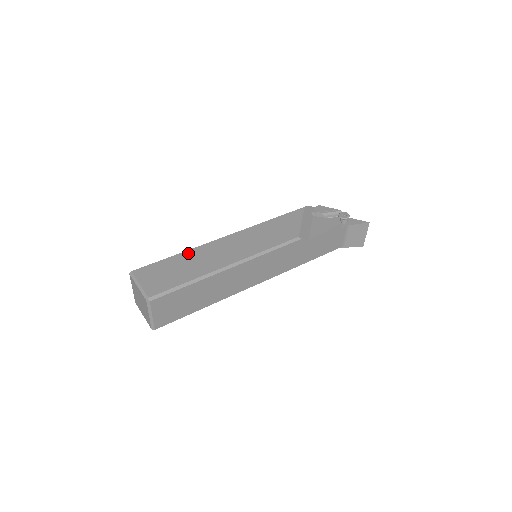
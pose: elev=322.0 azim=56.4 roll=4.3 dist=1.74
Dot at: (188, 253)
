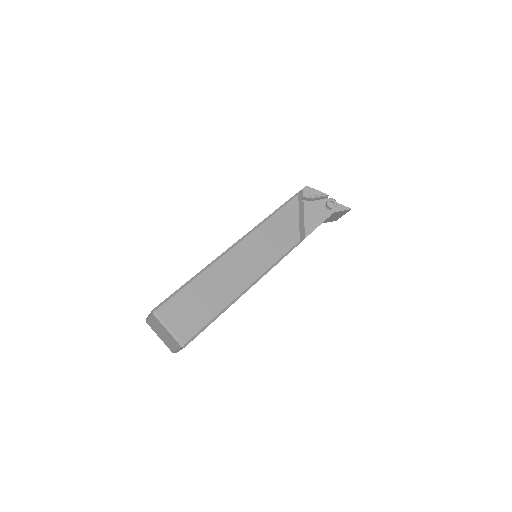
Dot at: (204, 277)
